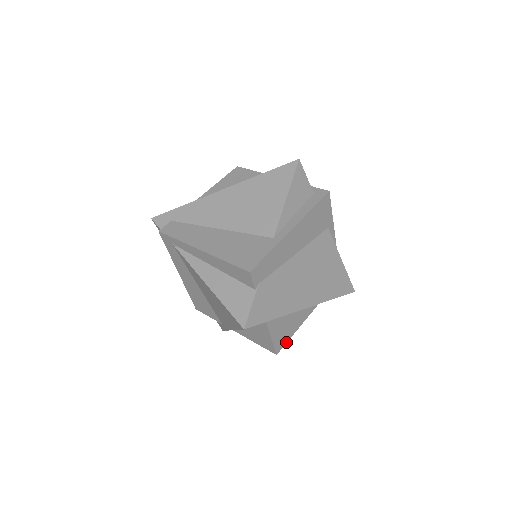
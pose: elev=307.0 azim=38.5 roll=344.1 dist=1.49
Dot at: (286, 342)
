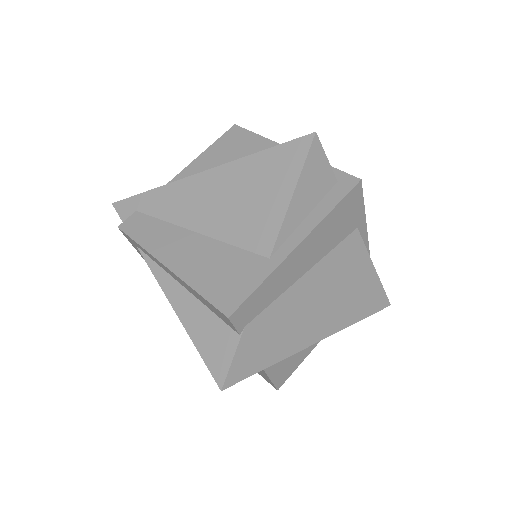
Dot at: (291, 373)
